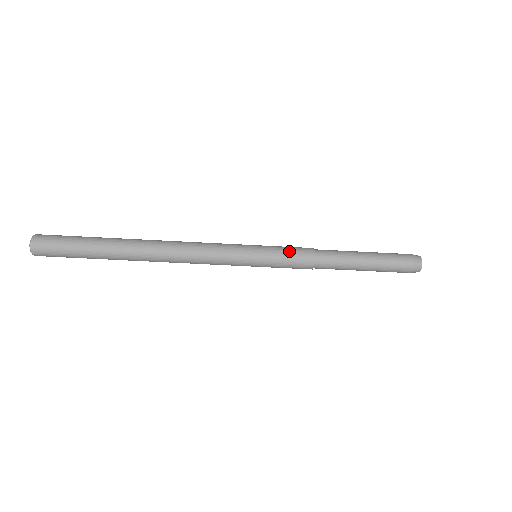
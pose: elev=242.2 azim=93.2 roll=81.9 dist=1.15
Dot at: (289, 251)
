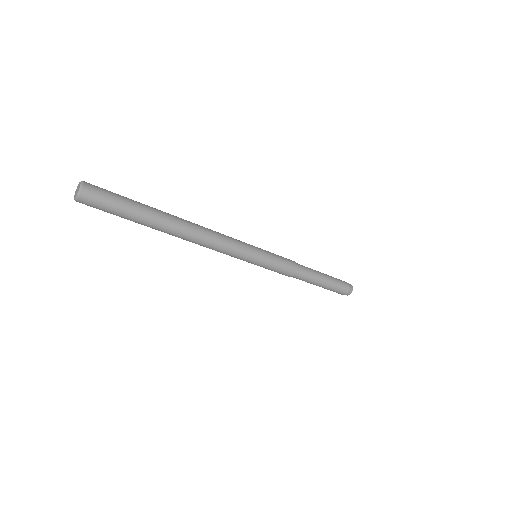
Dot at: (281, 259)
